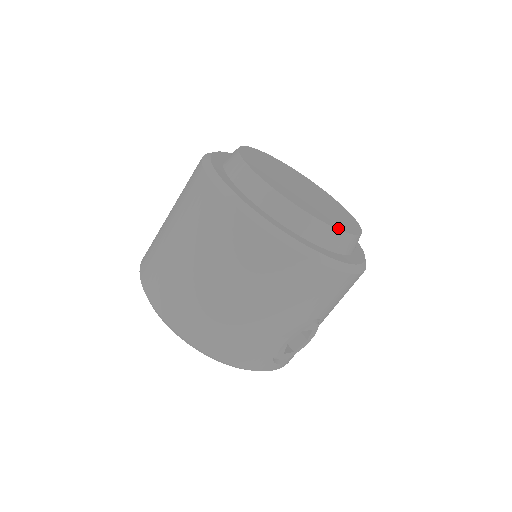
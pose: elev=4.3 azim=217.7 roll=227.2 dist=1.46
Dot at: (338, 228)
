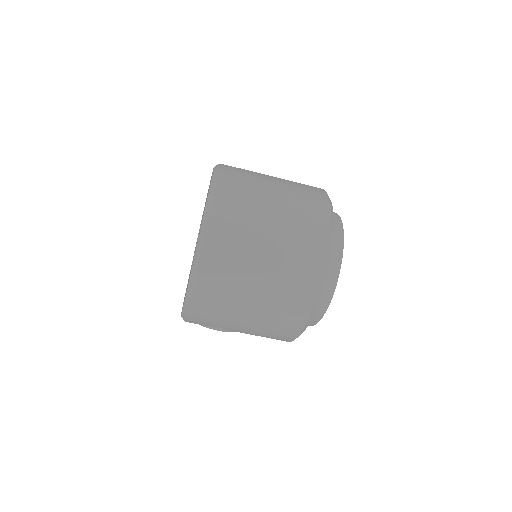
Dot at: occluded
